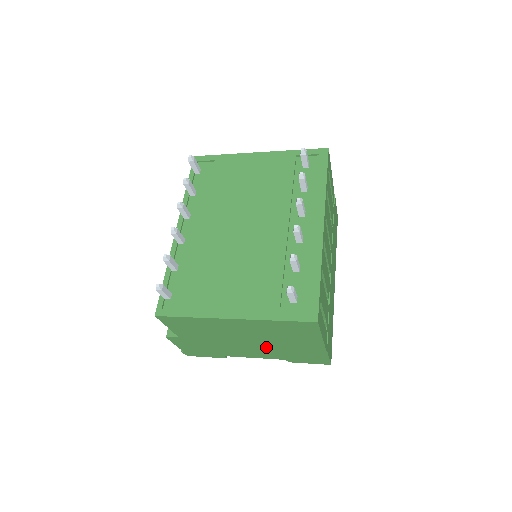
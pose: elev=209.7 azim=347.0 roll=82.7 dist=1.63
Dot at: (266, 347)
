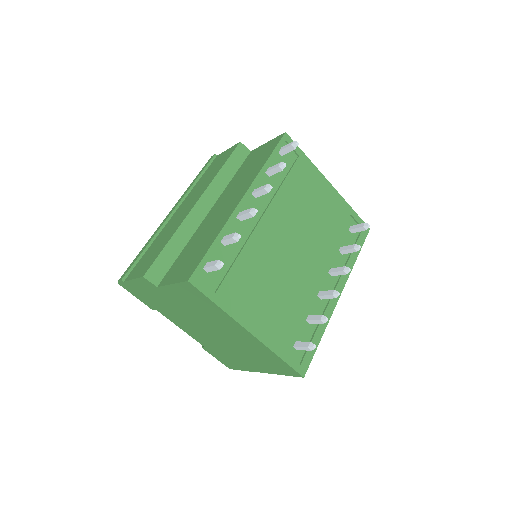
Dot at: (215, 340)
